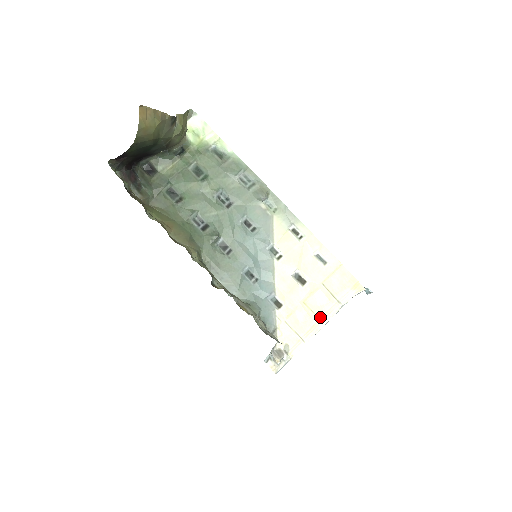
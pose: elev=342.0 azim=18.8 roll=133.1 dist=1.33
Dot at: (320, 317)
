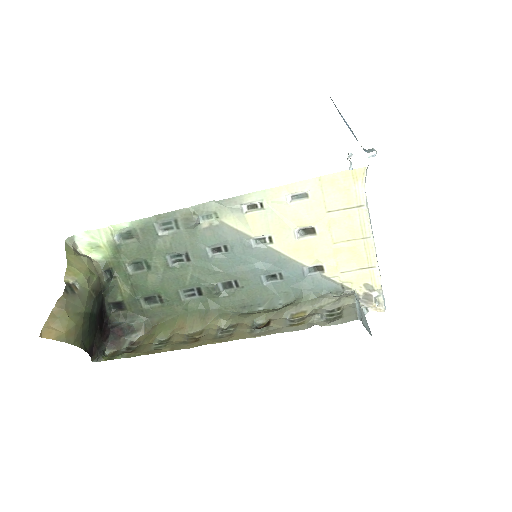
Dot at: (361, 236)
